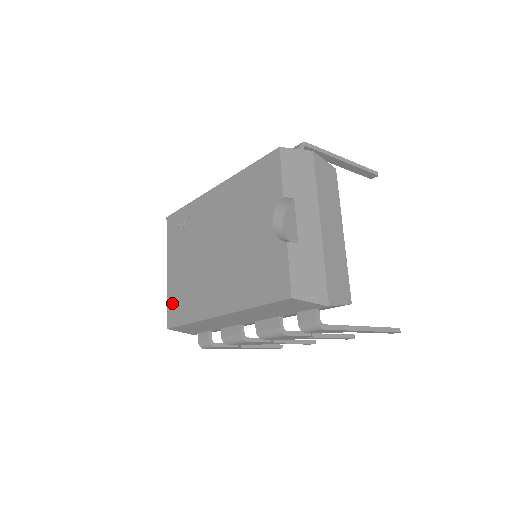
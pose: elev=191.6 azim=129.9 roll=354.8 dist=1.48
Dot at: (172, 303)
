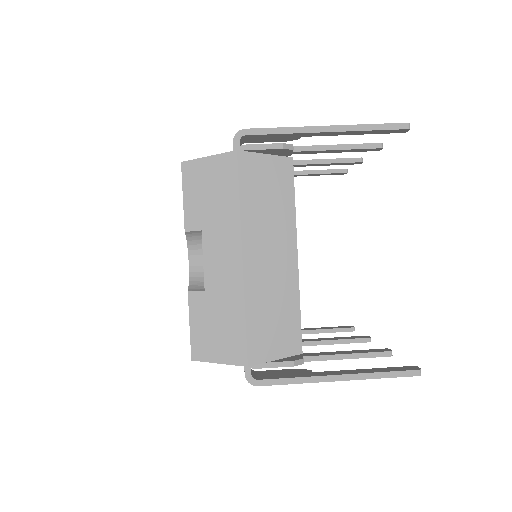
Dot at: occluded
